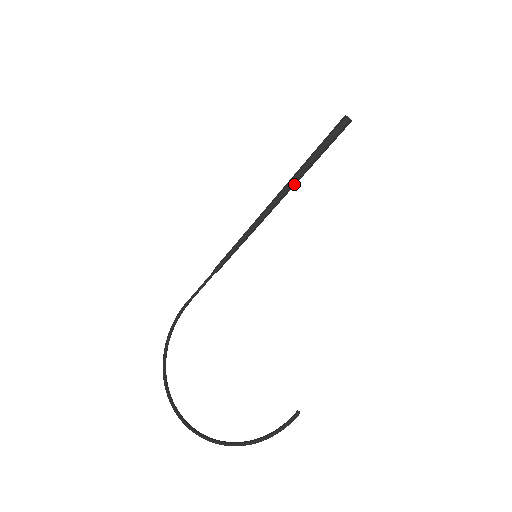
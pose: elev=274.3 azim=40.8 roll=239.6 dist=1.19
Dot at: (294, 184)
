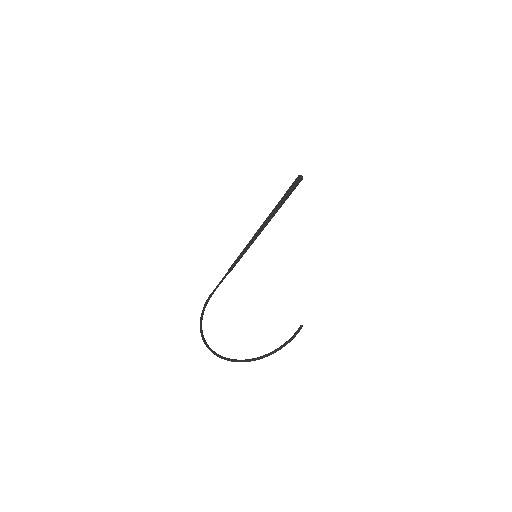
Dot at: (274, 215)
